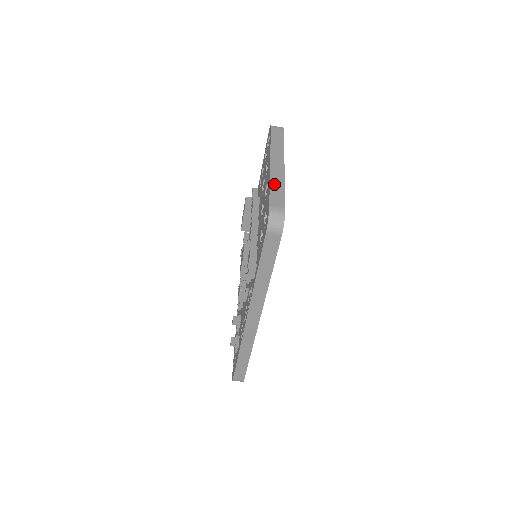
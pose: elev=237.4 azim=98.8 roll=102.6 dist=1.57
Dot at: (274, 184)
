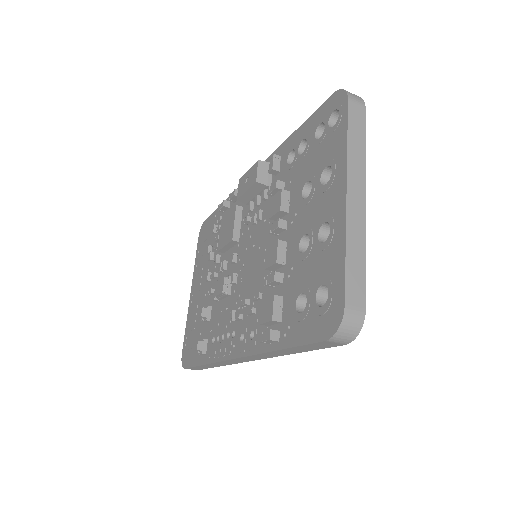
Dot at: (352, 250)
